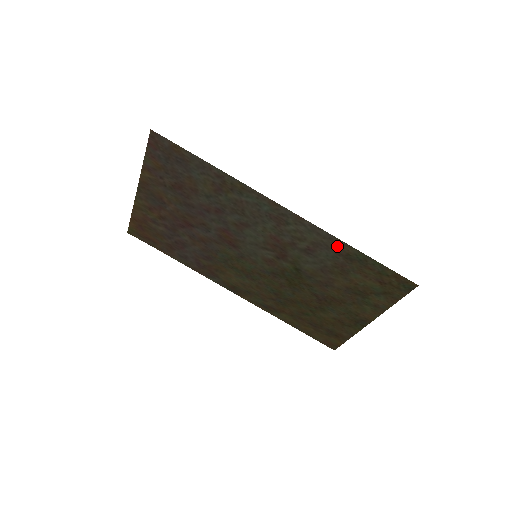
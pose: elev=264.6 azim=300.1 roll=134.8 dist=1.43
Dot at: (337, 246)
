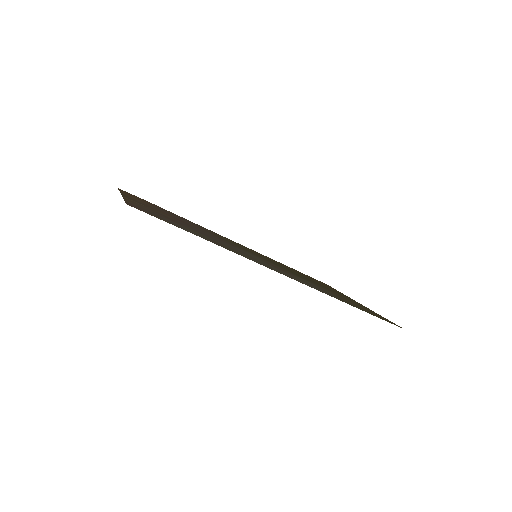
Dot at: (335, 297)
